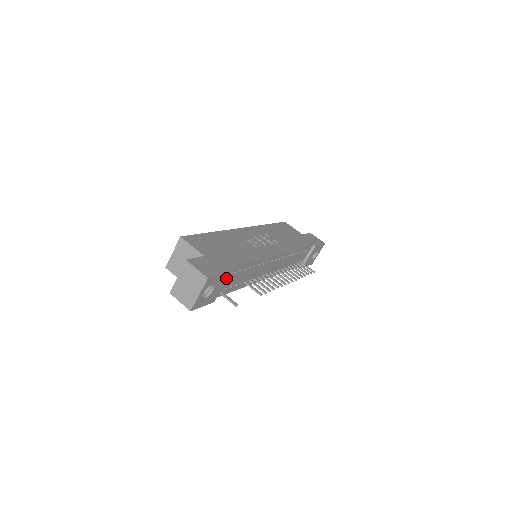
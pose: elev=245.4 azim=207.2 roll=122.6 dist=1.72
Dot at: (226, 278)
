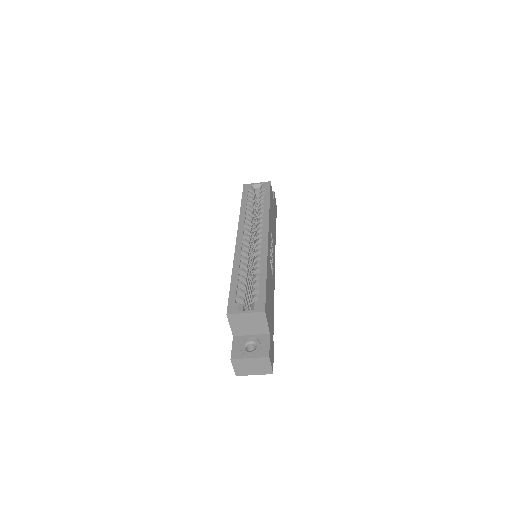
Dot at: occluded
